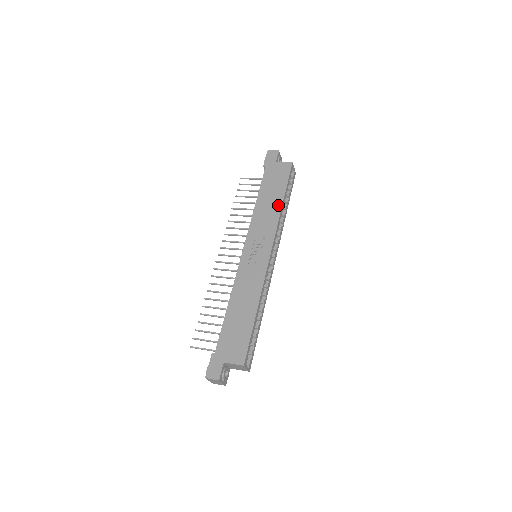
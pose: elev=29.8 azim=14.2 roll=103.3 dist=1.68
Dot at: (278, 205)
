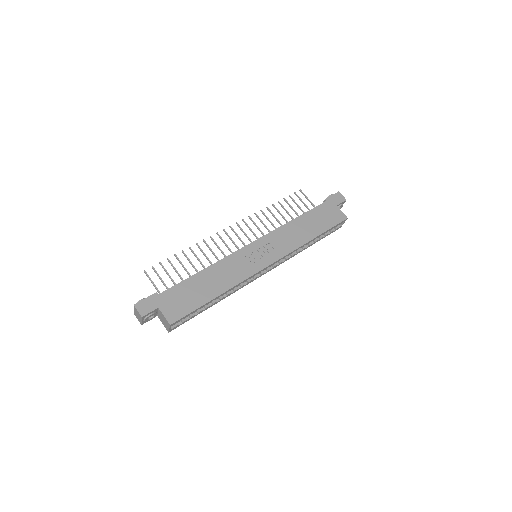
Dot at: (308, 237)
